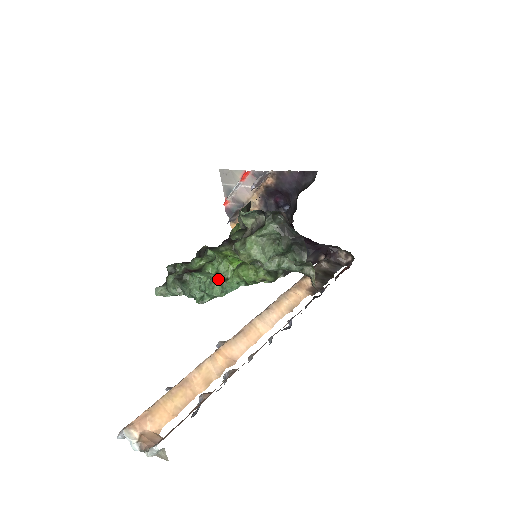
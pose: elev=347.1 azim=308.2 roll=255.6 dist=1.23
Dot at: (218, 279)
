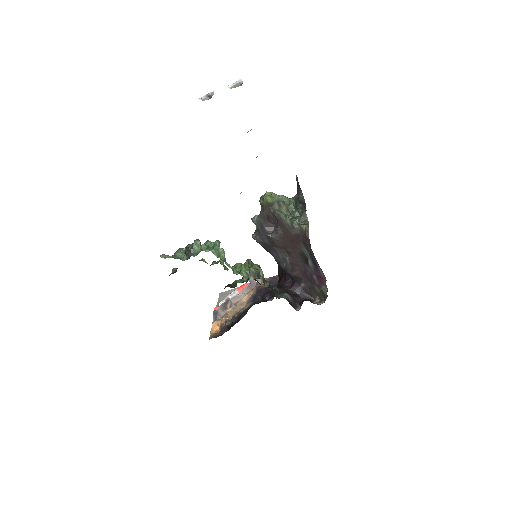
Dot at: occluded
